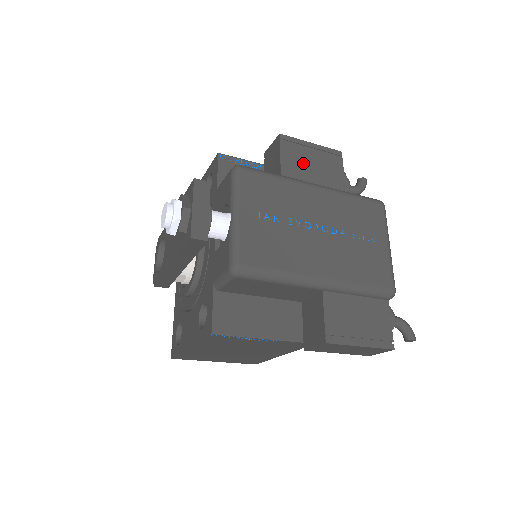
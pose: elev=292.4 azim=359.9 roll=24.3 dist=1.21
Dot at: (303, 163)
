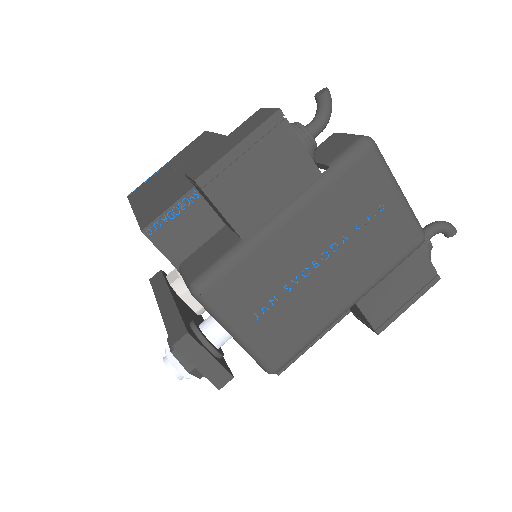
Dot at: (248, 188)
